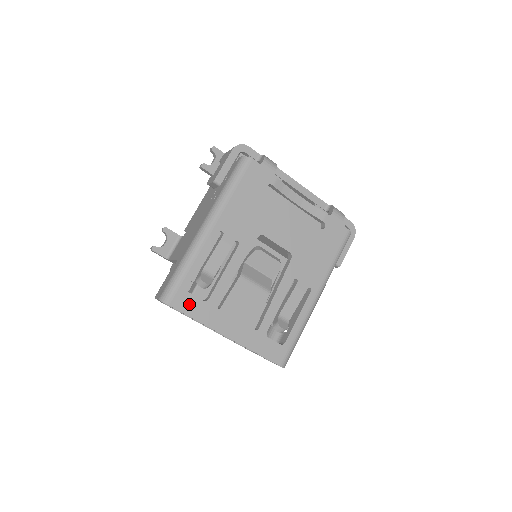
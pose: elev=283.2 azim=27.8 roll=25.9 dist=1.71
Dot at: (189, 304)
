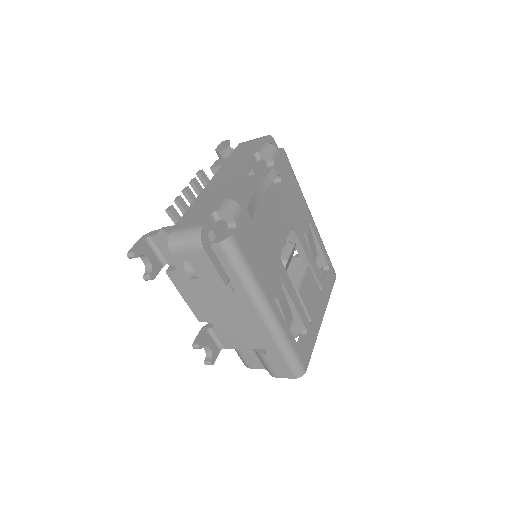
Dot at: (307, 350)
